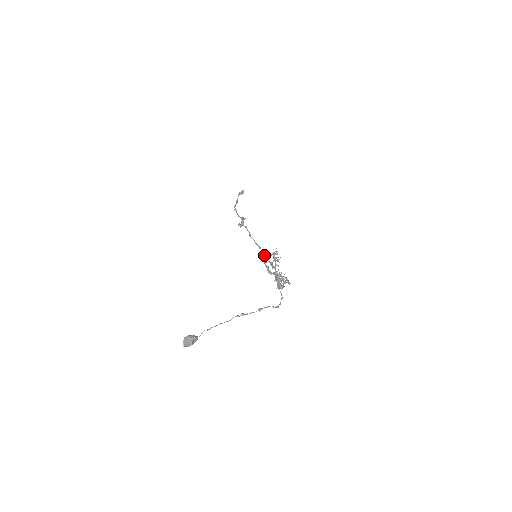
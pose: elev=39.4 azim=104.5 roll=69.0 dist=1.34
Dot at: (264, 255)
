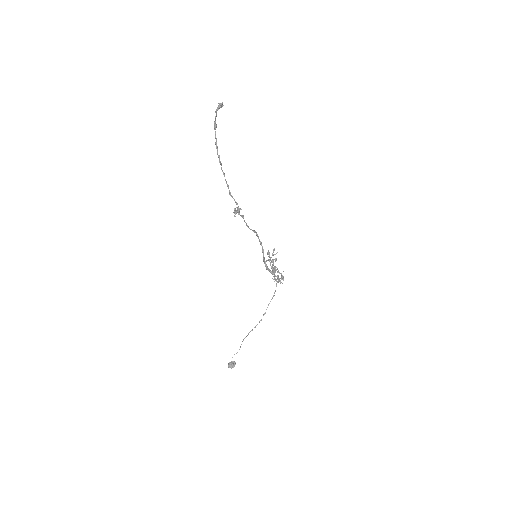
Dot at: (263, 251)
